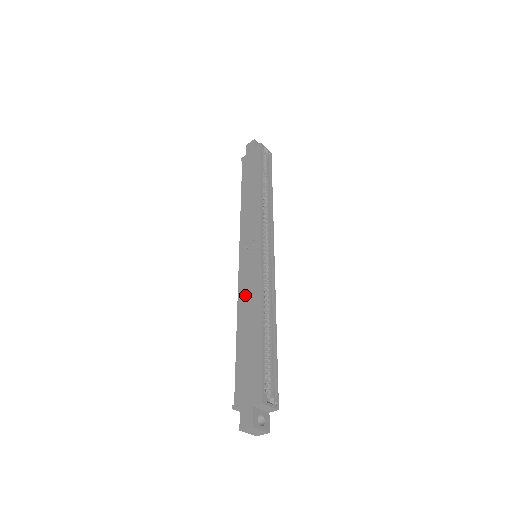
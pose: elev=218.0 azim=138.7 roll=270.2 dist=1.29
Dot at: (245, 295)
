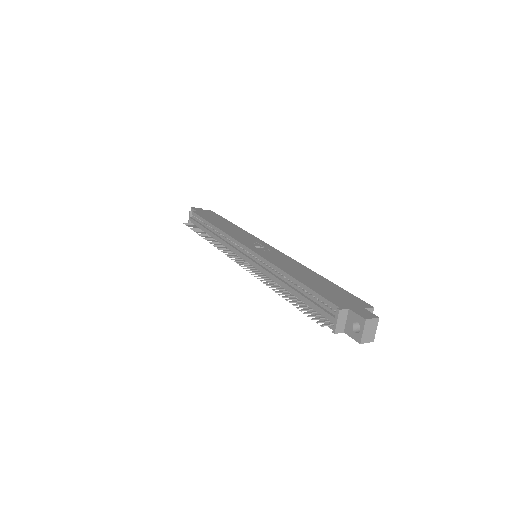
Dot at: (280, 262)
